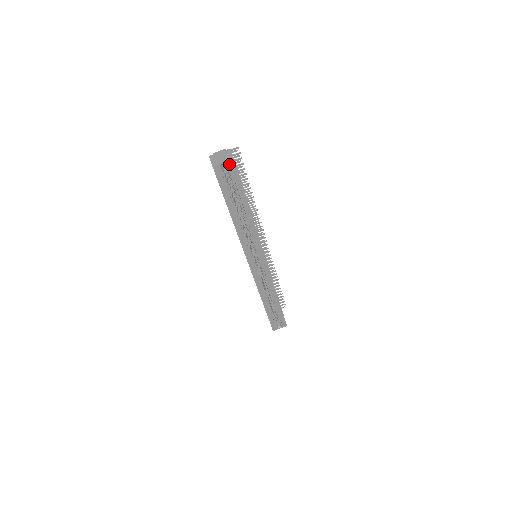
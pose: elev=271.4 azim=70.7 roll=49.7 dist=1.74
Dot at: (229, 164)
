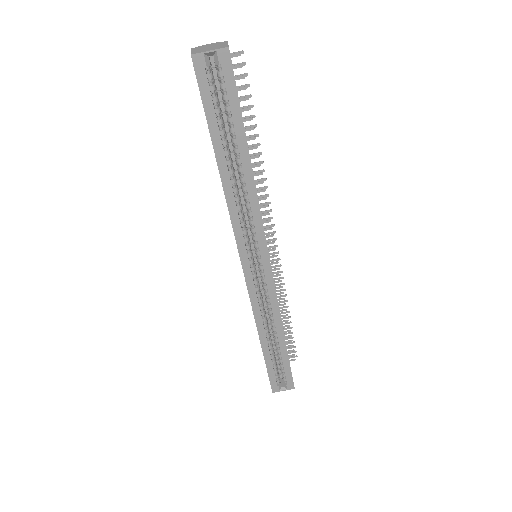
Dot at: (219, 55)
